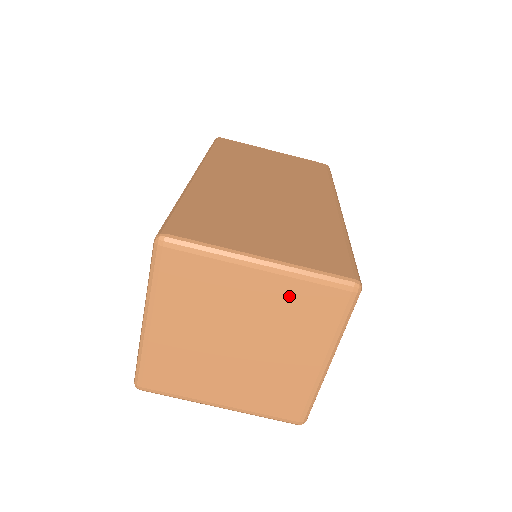
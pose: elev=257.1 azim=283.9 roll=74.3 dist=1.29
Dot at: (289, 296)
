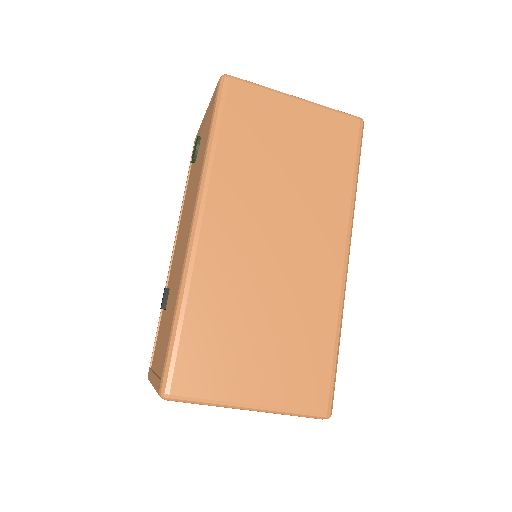
Dot at: occluded
